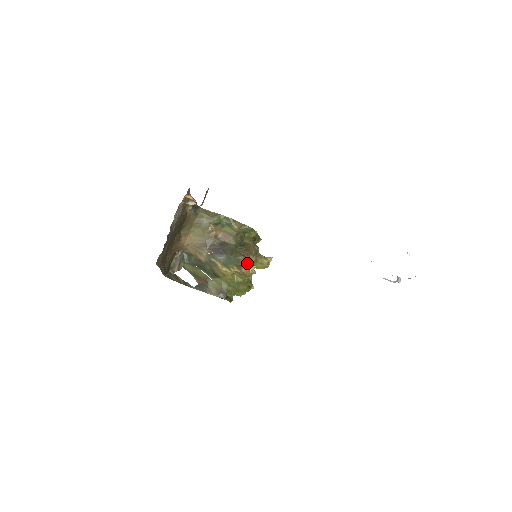
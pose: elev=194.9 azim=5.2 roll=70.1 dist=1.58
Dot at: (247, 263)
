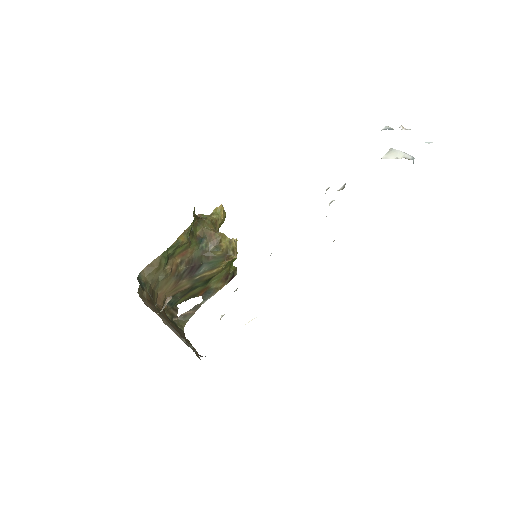
Dot at: (228, 248)
